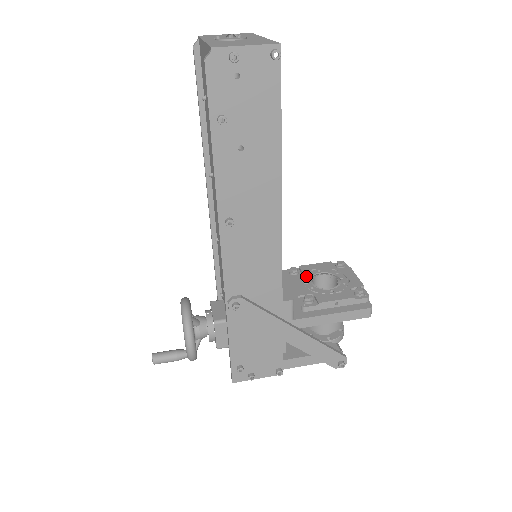
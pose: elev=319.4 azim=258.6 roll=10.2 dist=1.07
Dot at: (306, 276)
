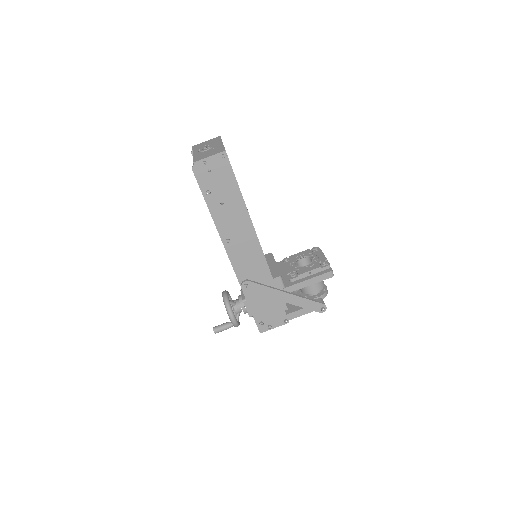
Dot at: (293, 261)
